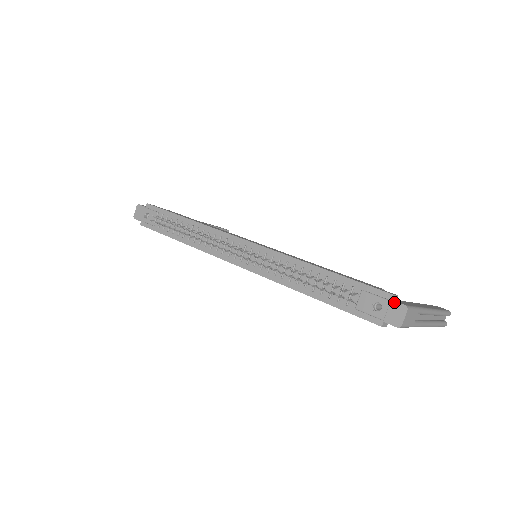
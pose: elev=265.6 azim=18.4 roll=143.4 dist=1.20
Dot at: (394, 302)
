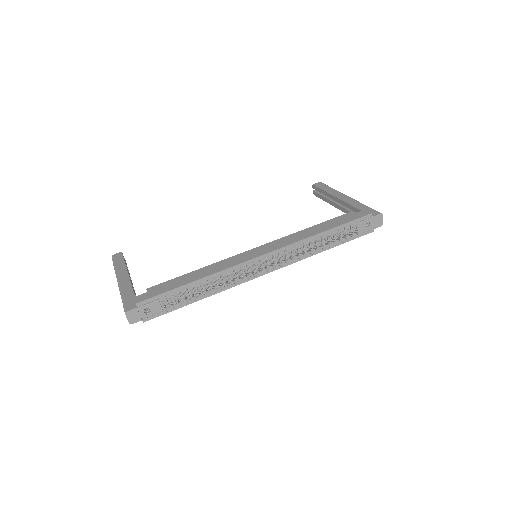
Dot at: (375, 216)
